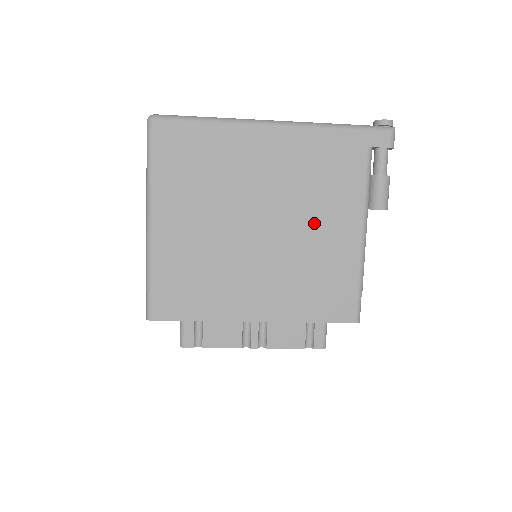
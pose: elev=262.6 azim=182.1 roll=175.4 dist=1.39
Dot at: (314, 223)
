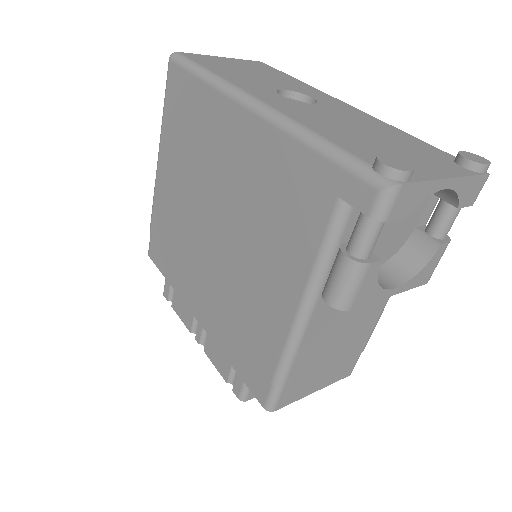
Dot at: (255, 261)
